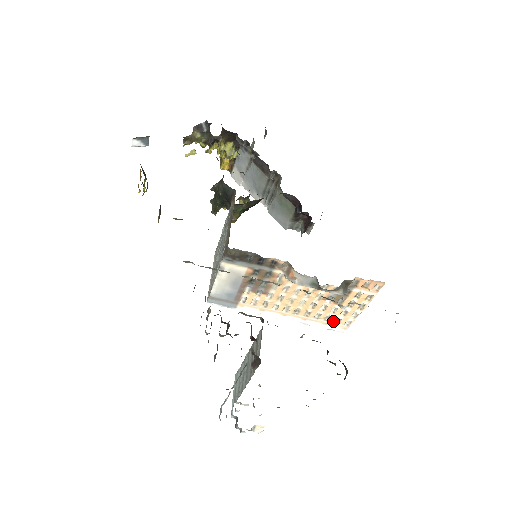
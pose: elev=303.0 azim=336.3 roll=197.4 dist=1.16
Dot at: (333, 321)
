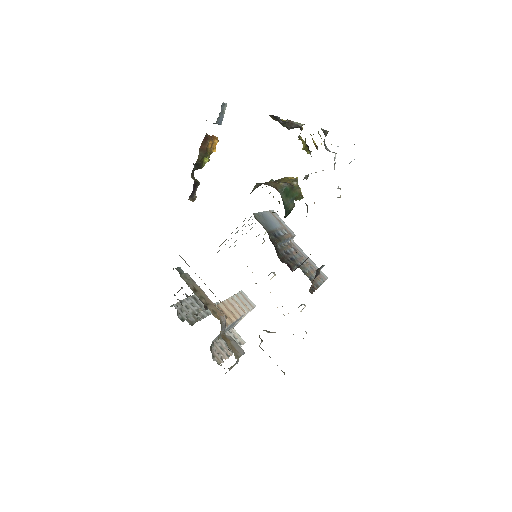
Dot at: occluded
